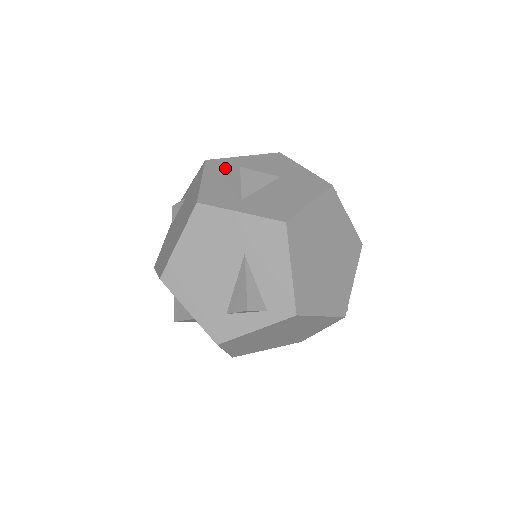
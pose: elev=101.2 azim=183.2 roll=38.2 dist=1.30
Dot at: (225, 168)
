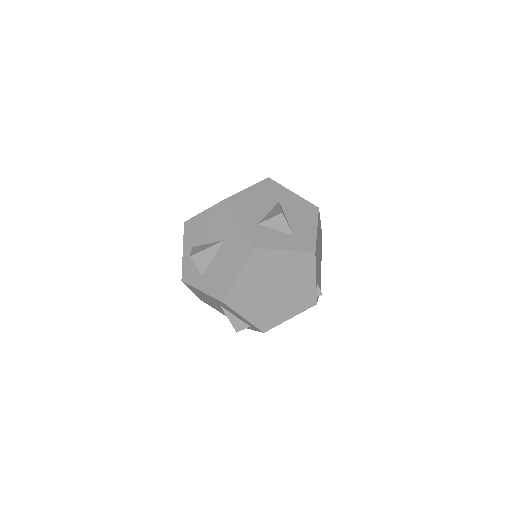
Dot at: (194, 233)
